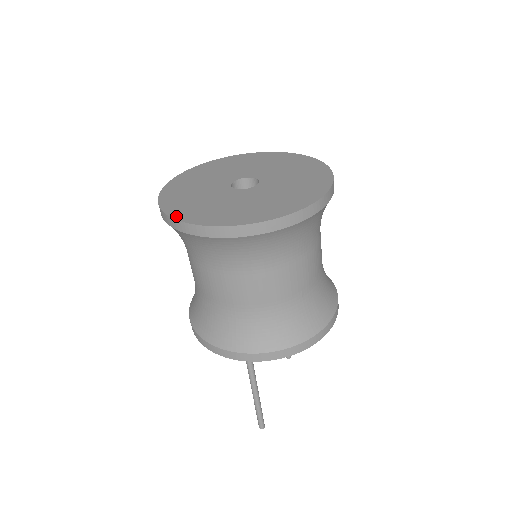
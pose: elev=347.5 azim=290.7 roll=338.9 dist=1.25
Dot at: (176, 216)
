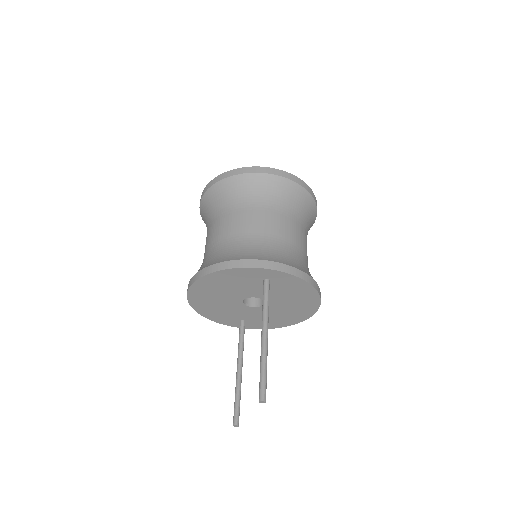
Dot at: (245, 169)
